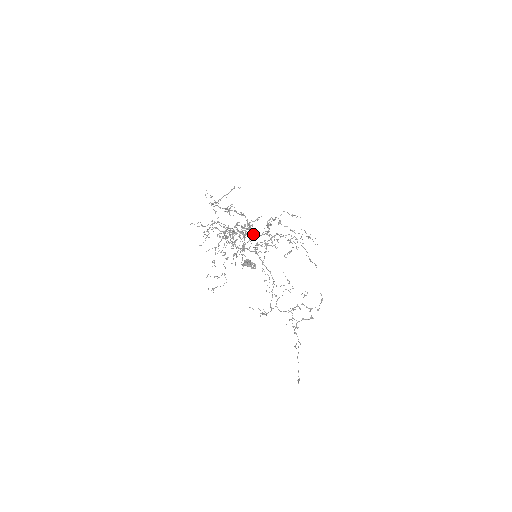
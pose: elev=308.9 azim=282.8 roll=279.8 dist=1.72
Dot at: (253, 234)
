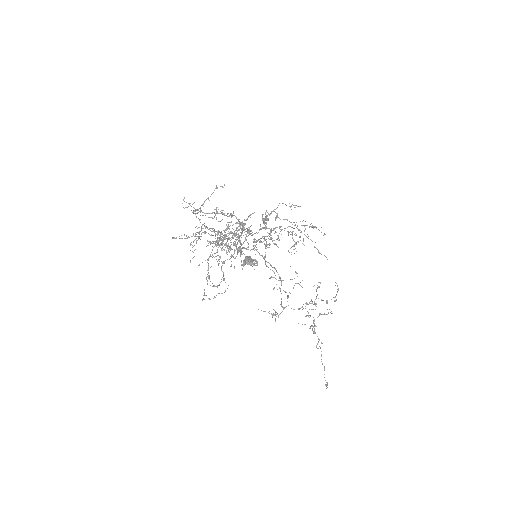
Dot at: (248, 230)
